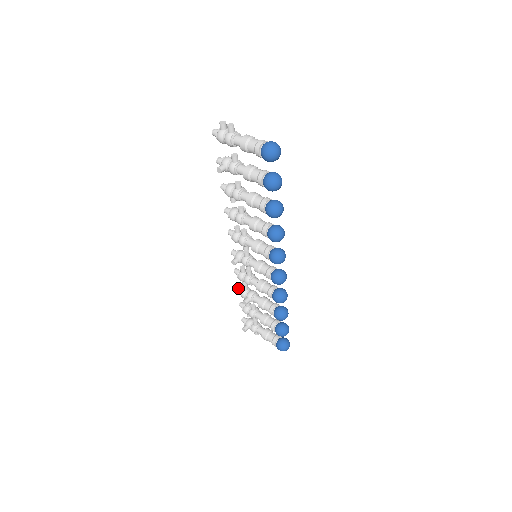
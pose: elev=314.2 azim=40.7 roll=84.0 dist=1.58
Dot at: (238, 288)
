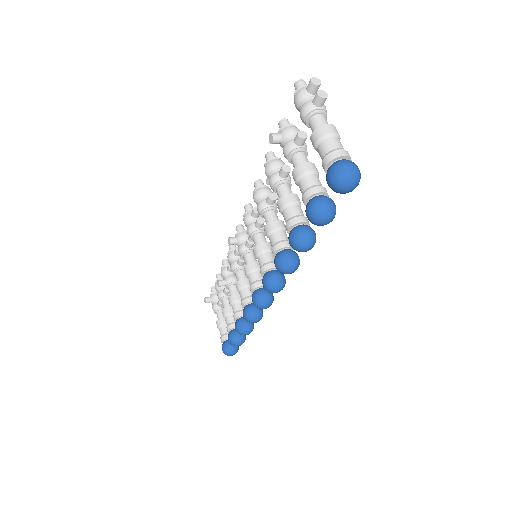
Dot at: (224, 261)
